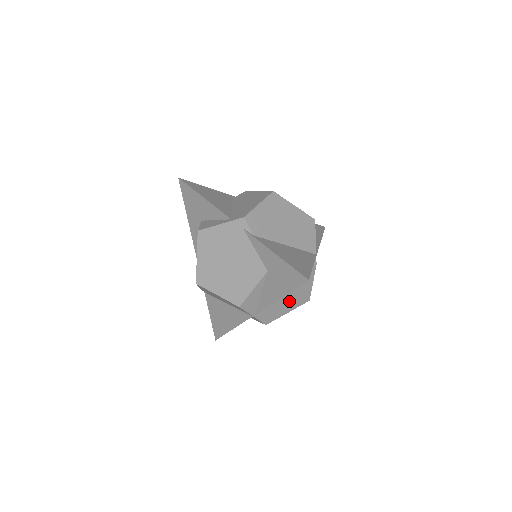
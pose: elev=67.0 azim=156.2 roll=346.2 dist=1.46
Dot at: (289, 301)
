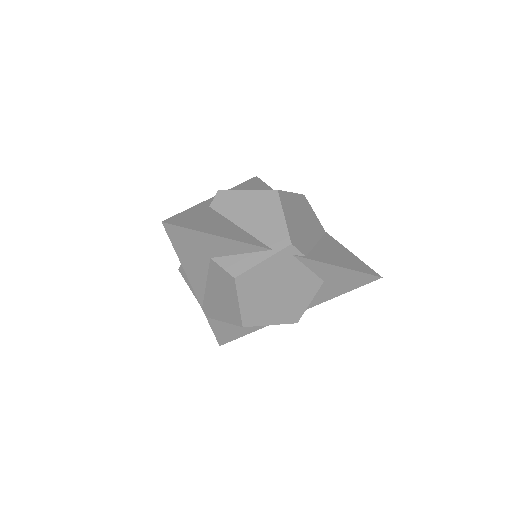
Dot at: occluded
